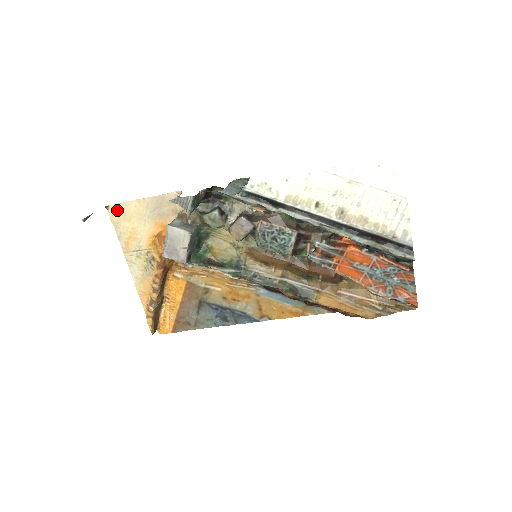
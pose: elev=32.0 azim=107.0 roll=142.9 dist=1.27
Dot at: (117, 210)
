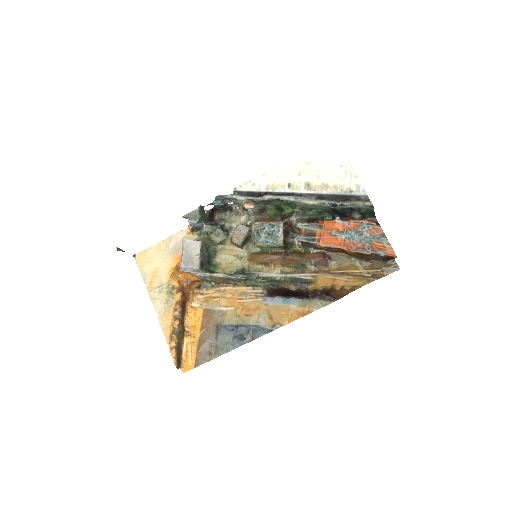
Dot at: (142, 256)
